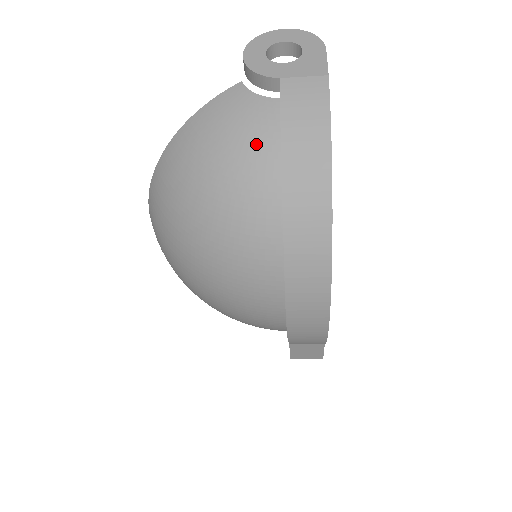
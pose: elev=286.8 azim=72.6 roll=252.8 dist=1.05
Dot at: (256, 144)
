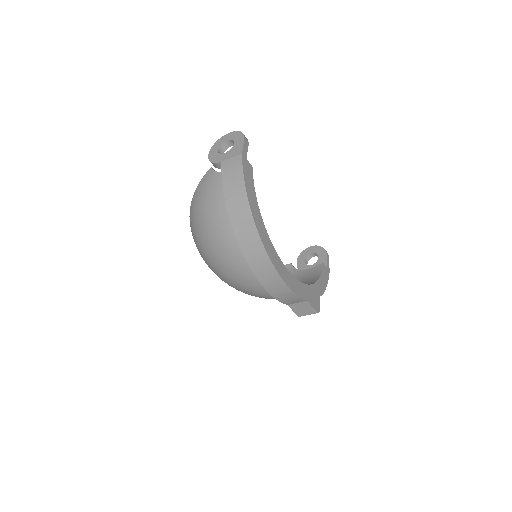
Dot at: (218, 197)
